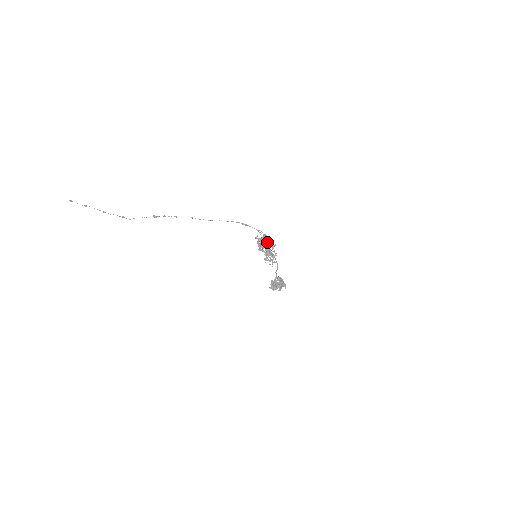
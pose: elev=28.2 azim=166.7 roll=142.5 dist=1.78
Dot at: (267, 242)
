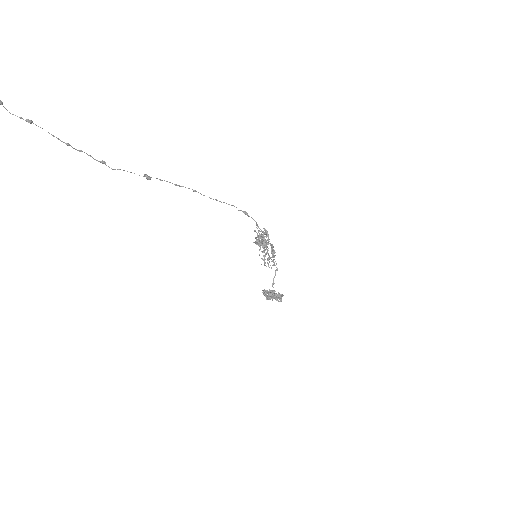
Dot at: (258, 243)
